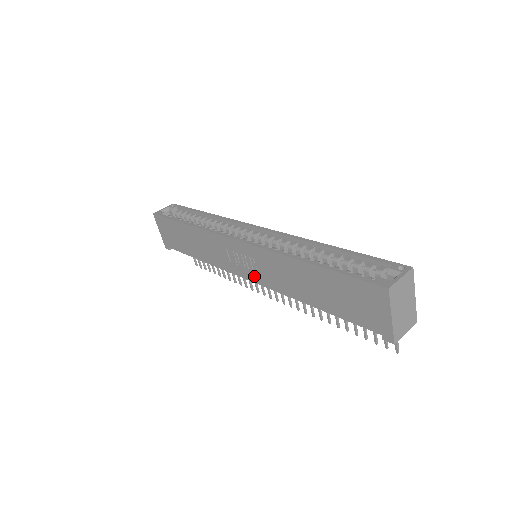
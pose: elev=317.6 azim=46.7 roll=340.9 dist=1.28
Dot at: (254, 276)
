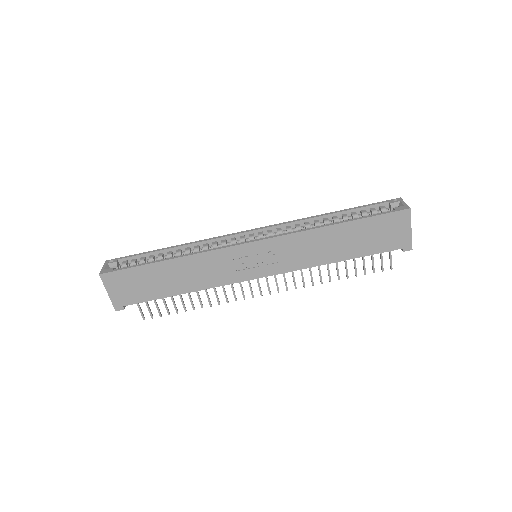
Dot at: (270, 269)
